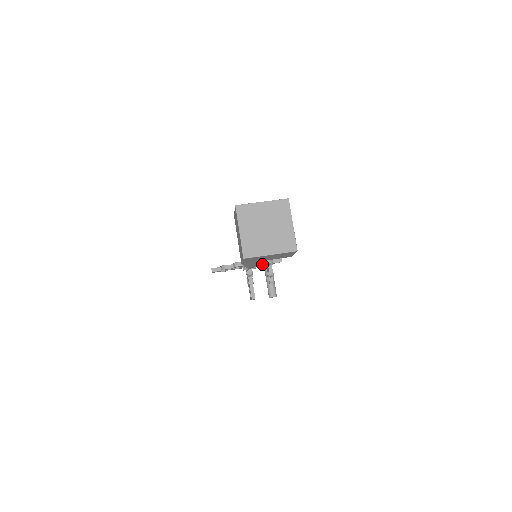
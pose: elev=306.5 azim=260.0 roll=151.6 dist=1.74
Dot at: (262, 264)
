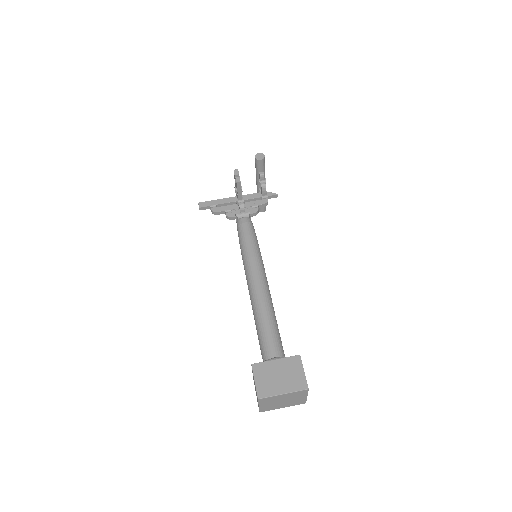
Dot at: occluded
